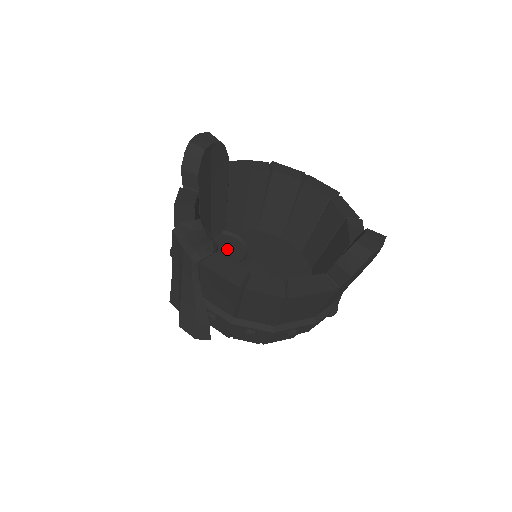
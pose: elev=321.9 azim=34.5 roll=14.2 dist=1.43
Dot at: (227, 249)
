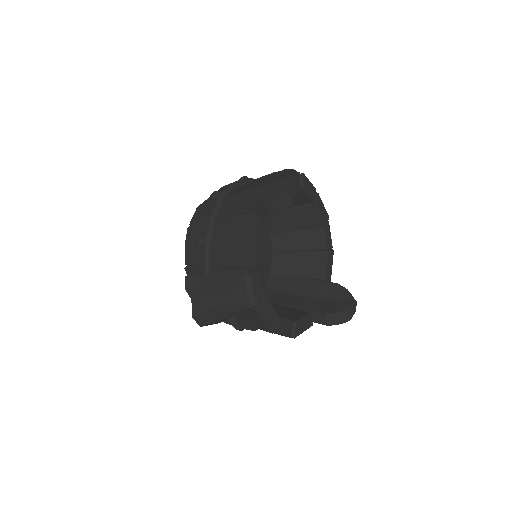
Dot at: occluded
